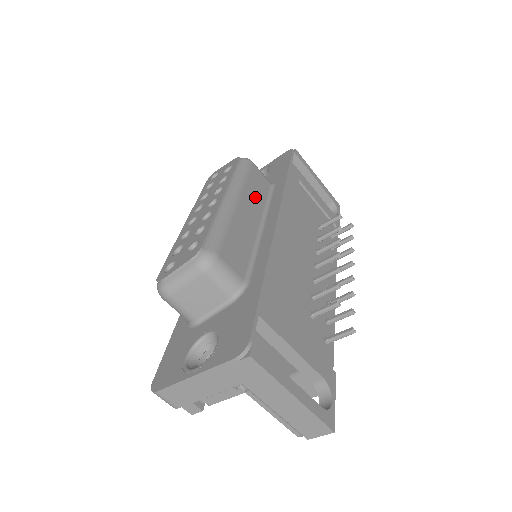
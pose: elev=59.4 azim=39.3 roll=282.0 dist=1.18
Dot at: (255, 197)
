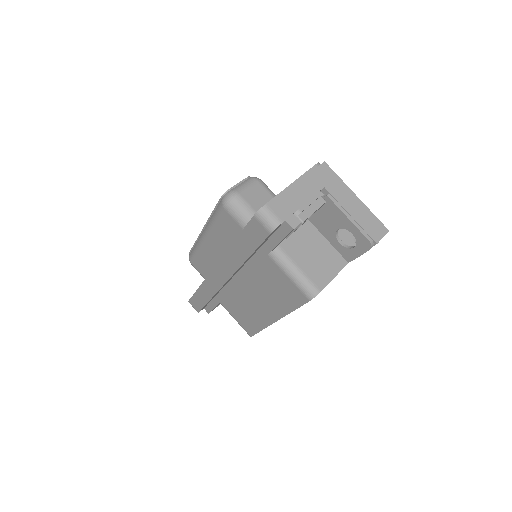
Dot at: occluded
